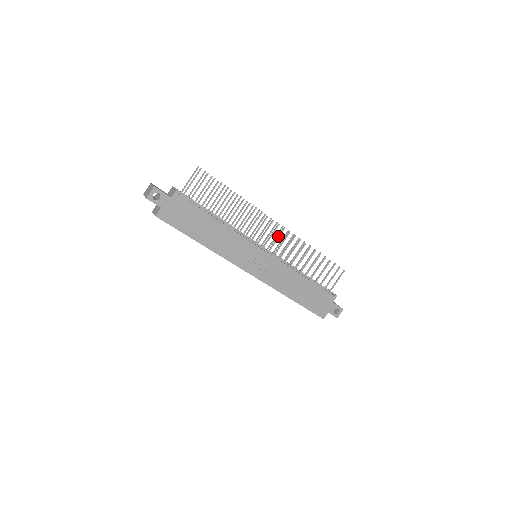
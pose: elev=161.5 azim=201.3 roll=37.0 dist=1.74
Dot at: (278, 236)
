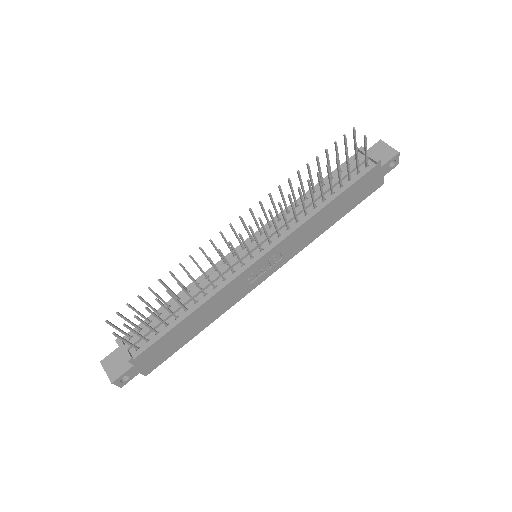
Dot at: occluded
